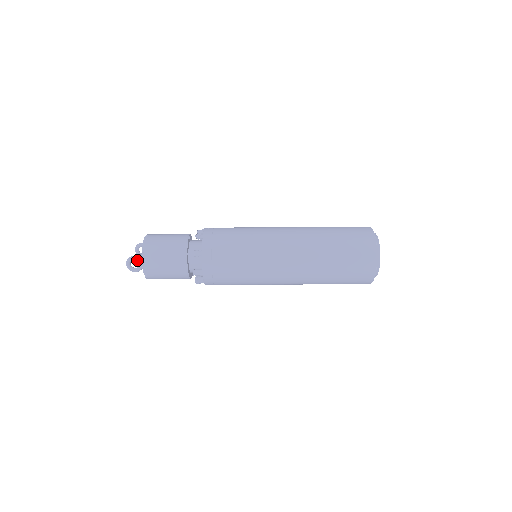
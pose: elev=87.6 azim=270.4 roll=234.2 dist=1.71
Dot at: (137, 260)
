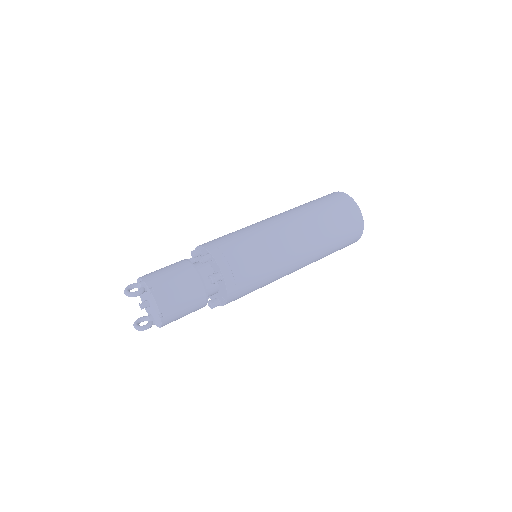
Dot at: (136, 284)
